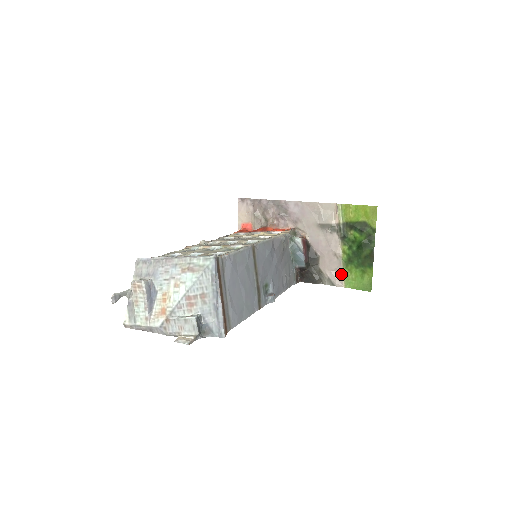
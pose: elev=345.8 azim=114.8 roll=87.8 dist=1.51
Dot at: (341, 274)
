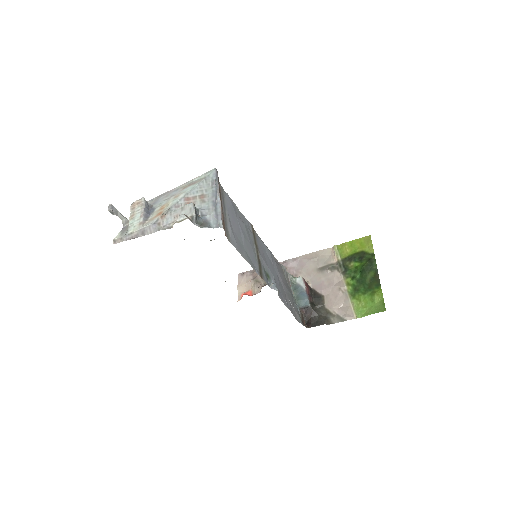
Dot at: (350, 306)
